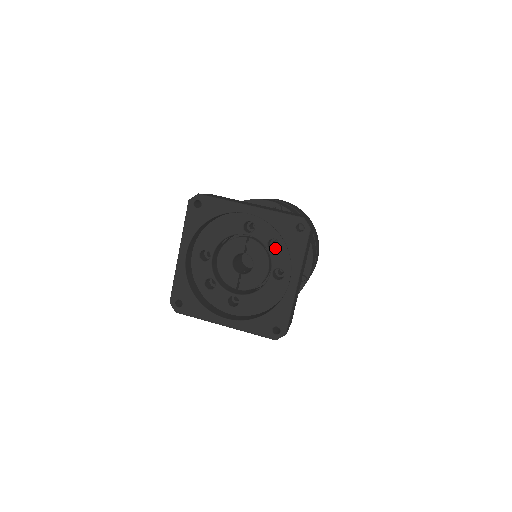
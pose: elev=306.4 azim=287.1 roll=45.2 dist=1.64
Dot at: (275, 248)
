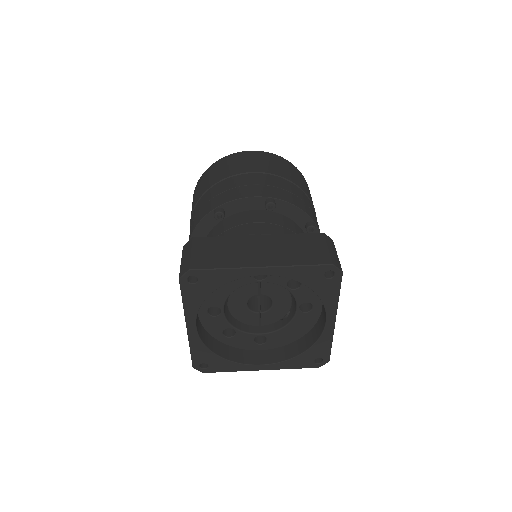
Dot at: occluded
